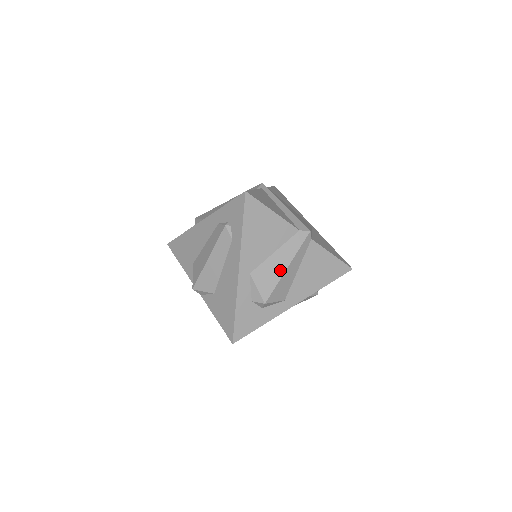
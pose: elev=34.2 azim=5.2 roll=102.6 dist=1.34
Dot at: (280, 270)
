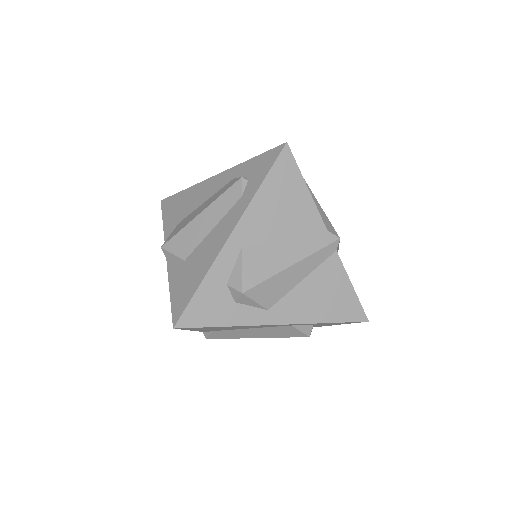
Dot at: (282, 263)
